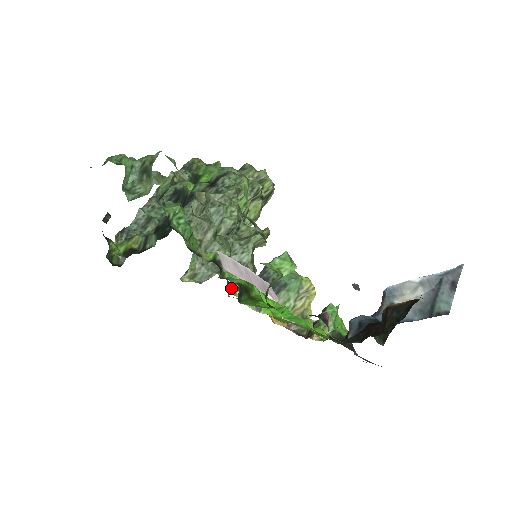
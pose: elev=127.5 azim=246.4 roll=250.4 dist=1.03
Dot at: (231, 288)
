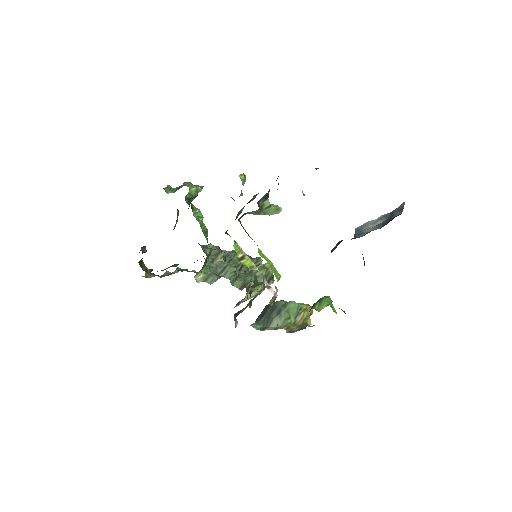
Dot at: (235, 250)
